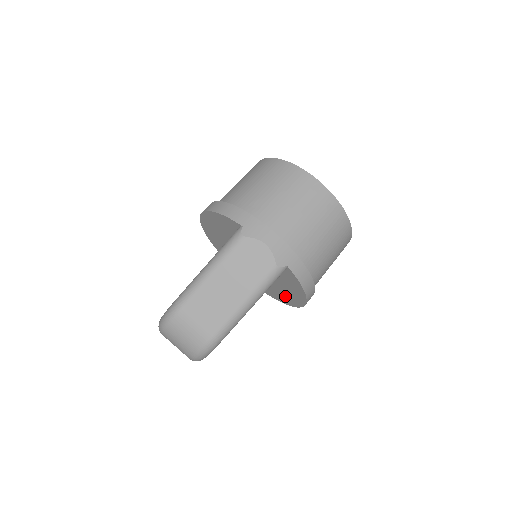
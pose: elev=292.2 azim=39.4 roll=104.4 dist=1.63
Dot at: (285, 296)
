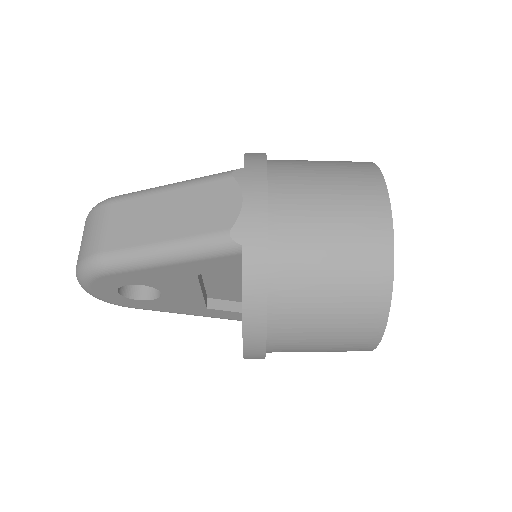
Dot at: occluded
